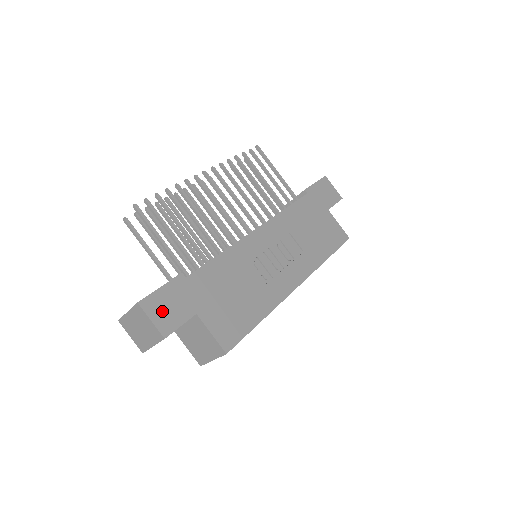
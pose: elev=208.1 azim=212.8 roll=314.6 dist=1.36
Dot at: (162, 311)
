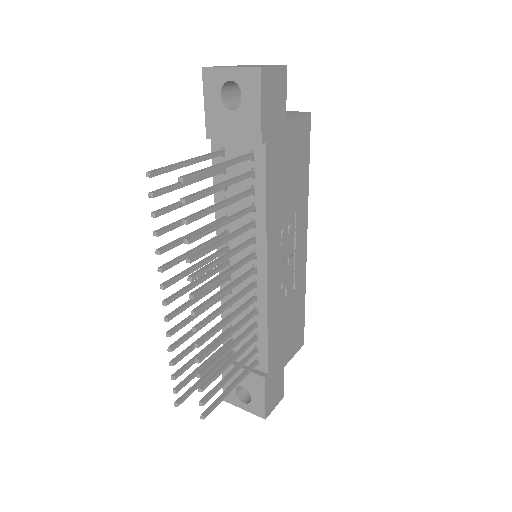
Dot at: (274, 398)
